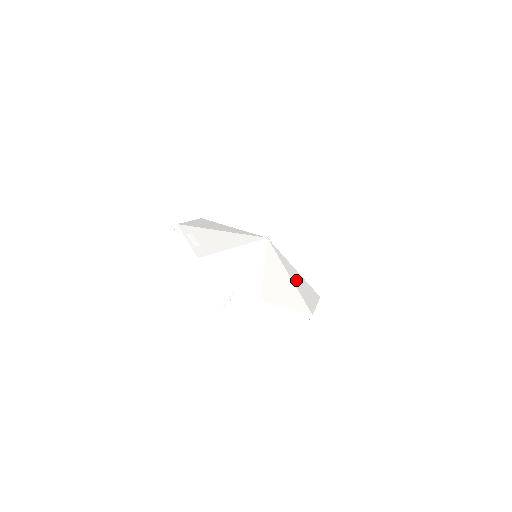
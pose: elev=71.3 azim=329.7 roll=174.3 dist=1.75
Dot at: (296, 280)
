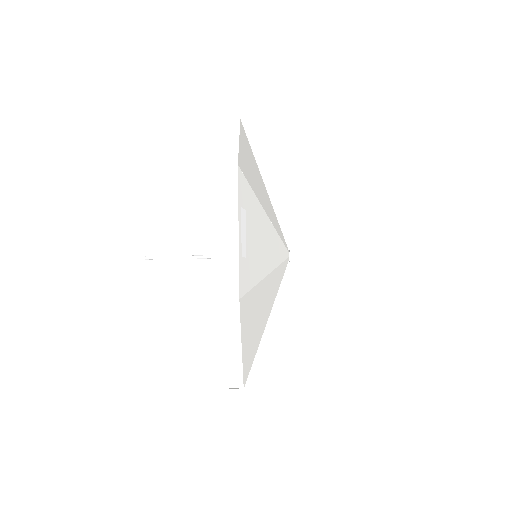
Dot at: occluded
